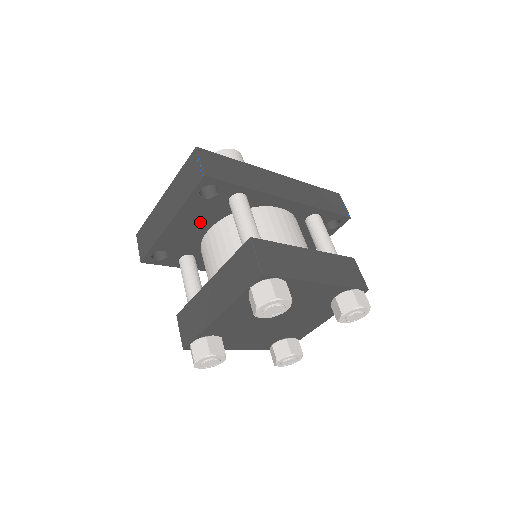
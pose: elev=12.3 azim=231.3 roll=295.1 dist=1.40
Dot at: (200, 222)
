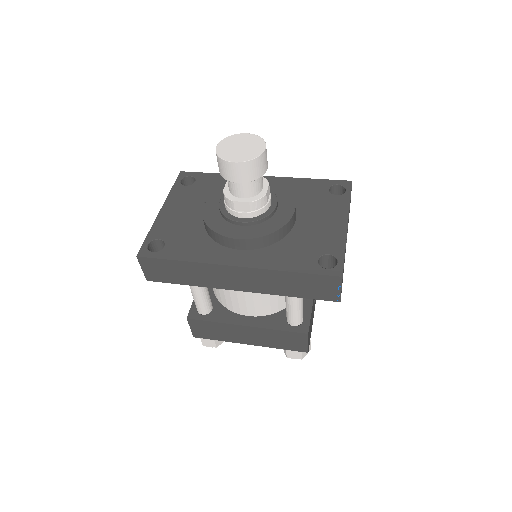
Dot at: occluded
